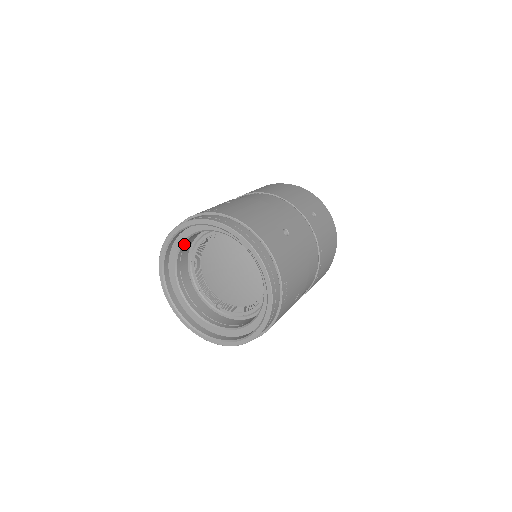
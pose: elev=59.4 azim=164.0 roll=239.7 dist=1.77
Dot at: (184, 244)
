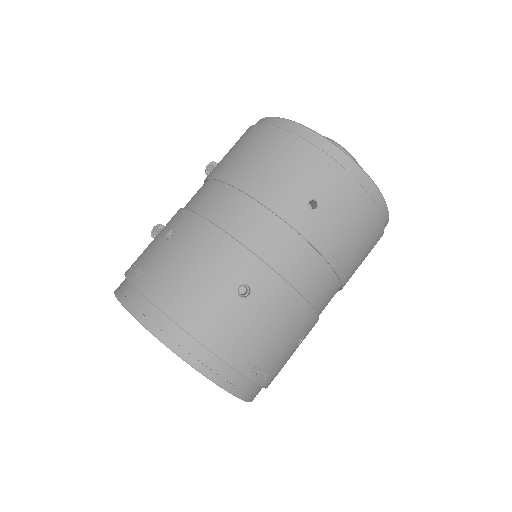
Dot at: occluded
